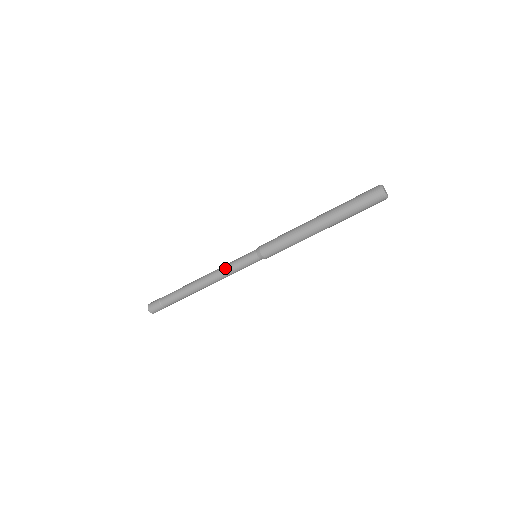
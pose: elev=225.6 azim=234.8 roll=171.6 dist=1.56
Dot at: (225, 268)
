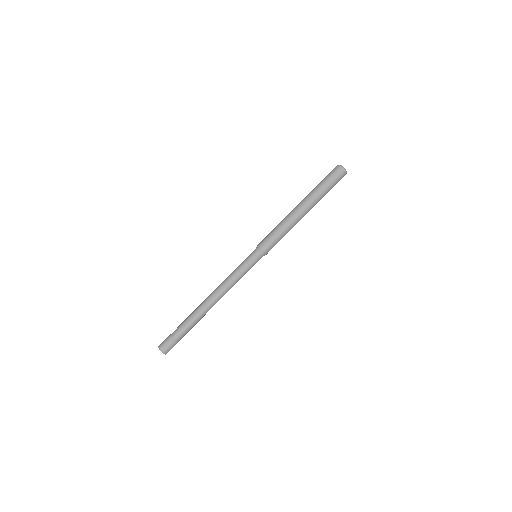
Dot at: (230, 275)
